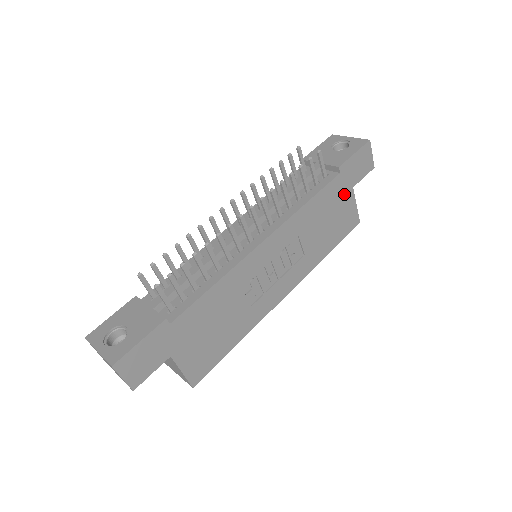
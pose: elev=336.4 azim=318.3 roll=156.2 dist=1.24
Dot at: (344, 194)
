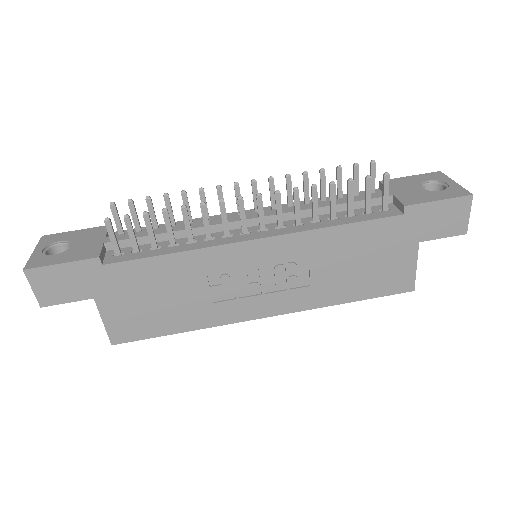
Dot at: (401, 243)
